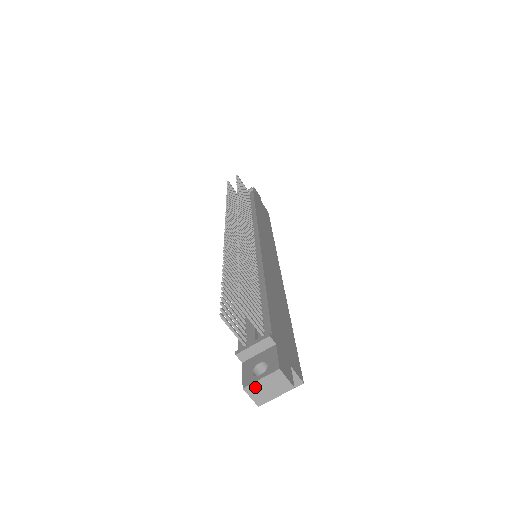
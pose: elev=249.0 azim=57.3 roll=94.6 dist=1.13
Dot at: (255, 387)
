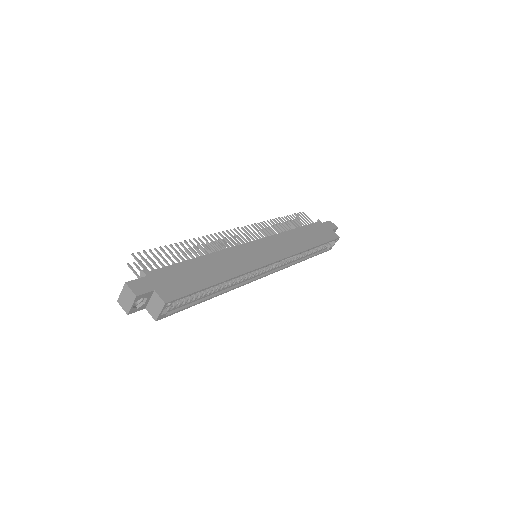
Dot at: (121, 299)
